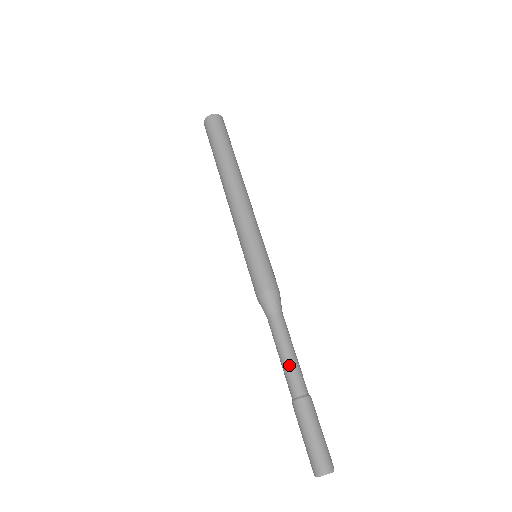
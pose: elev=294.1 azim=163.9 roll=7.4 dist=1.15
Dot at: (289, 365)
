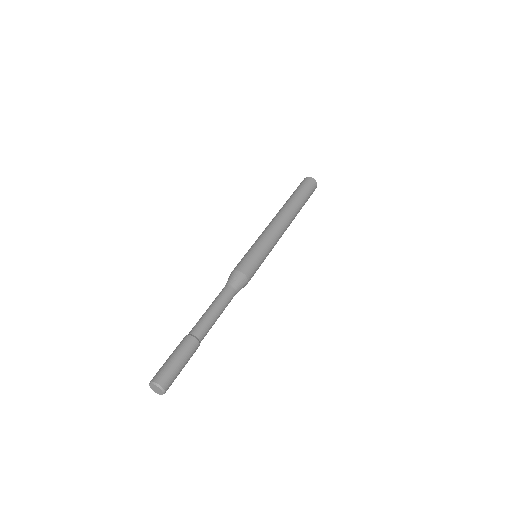
Dot at: (205, 315)
